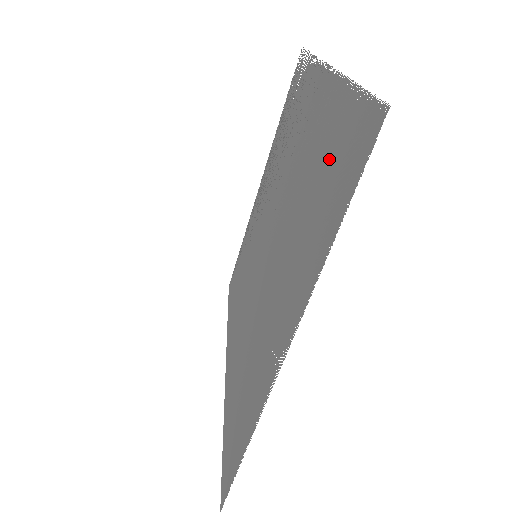
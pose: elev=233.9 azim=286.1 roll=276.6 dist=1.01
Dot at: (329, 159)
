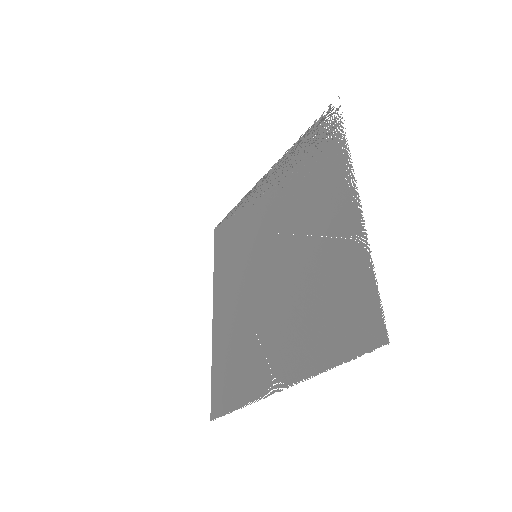
Dot at: (343, 301)
